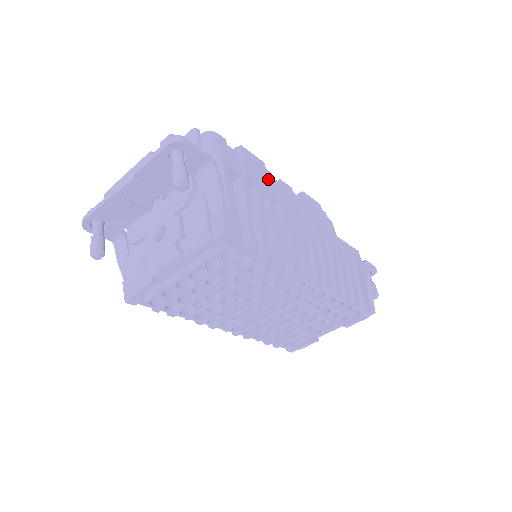
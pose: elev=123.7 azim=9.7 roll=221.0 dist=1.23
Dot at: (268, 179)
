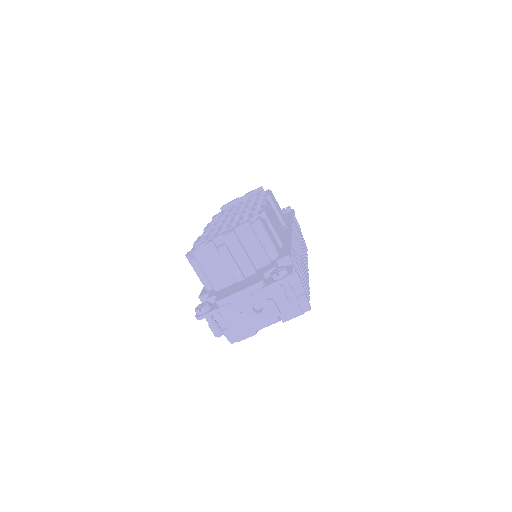
Dot at: (274, 220)
